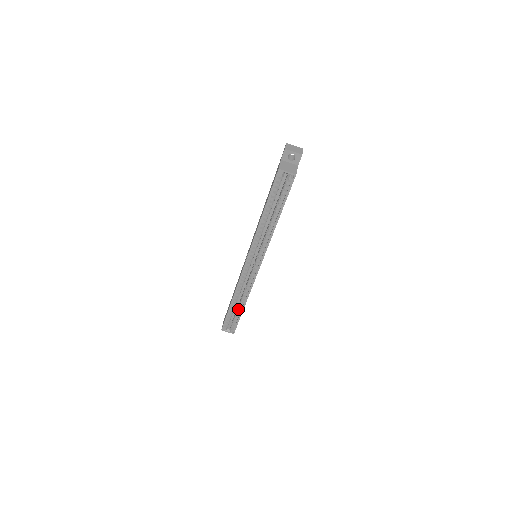
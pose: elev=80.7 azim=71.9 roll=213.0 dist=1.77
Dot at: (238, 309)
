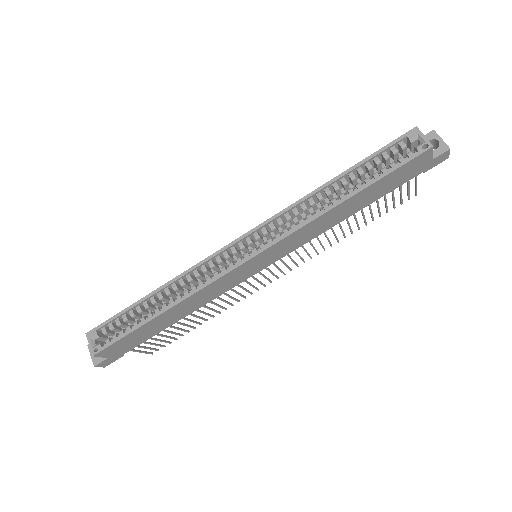
Dot at: (148, 313)
